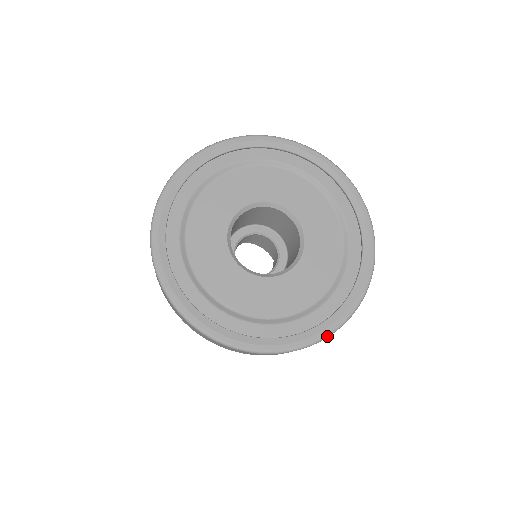
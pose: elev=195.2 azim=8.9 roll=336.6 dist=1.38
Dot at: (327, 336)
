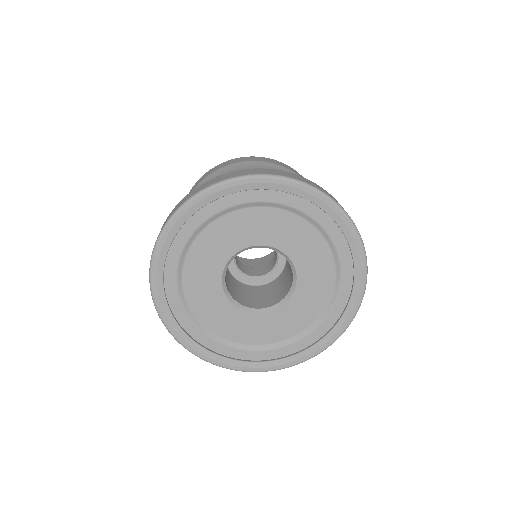
Dot at: (280, 369)
